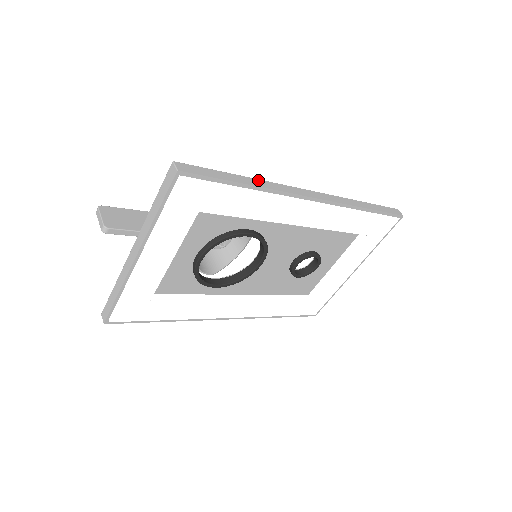
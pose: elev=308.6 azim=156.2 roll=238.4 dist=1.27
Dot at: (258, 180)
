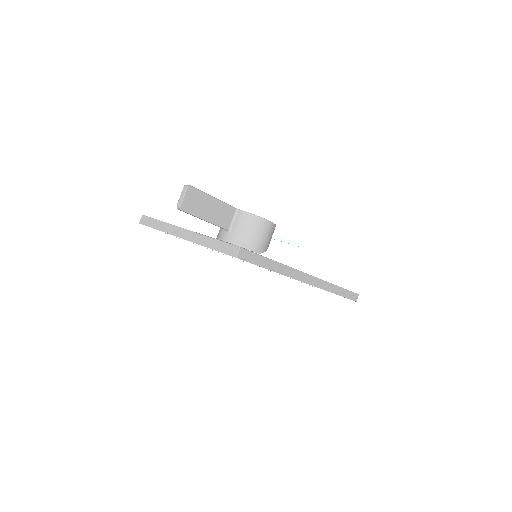
Dot at: (283, 266)
